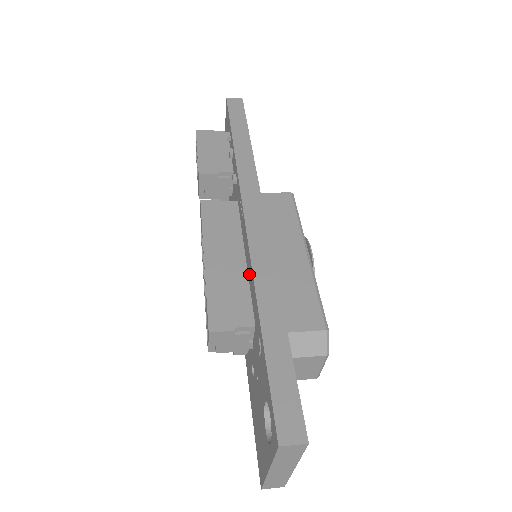
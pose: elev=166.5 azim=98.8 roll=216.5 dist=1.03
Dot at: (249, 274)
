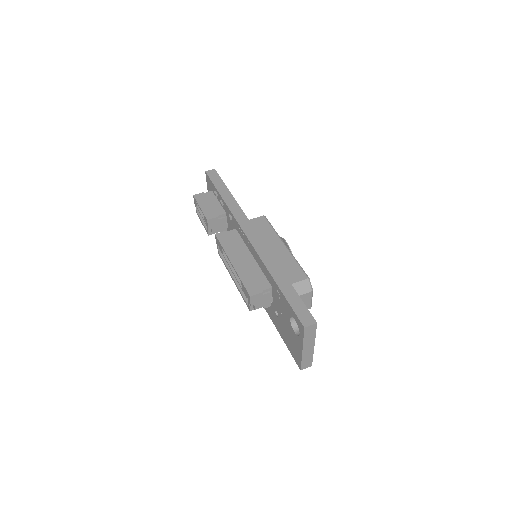
Dot at: (259, 263)
